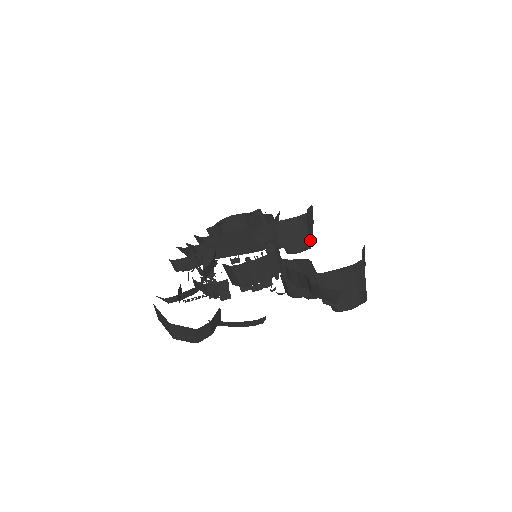
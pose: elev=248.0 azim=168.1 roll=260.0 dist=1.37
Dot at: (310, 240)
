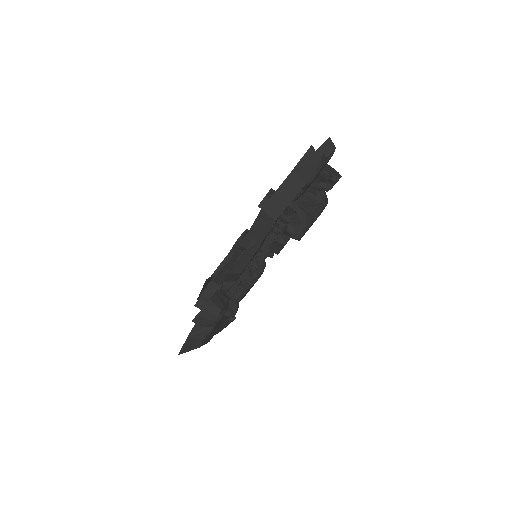
Dot at: (264, 261)
